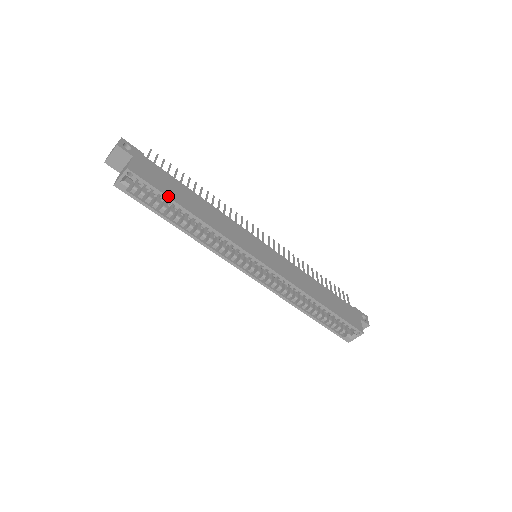
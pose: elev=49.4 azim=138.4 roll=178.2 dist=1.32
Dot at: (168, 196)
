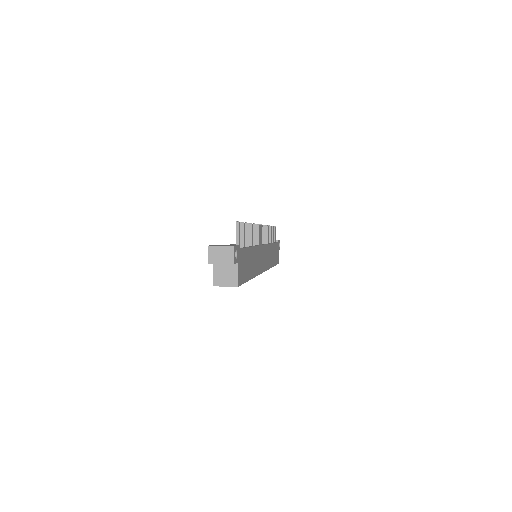
Dot at: (247, 281)
